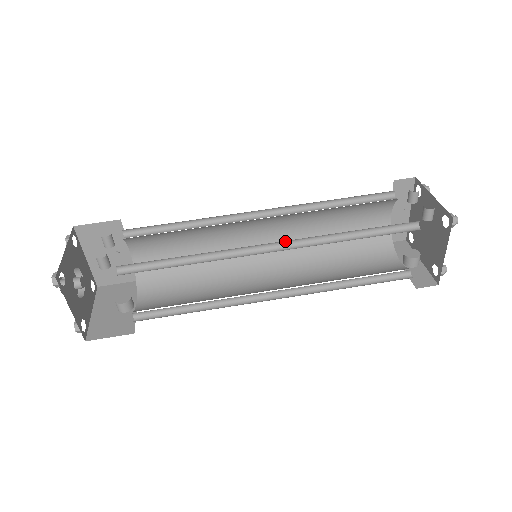
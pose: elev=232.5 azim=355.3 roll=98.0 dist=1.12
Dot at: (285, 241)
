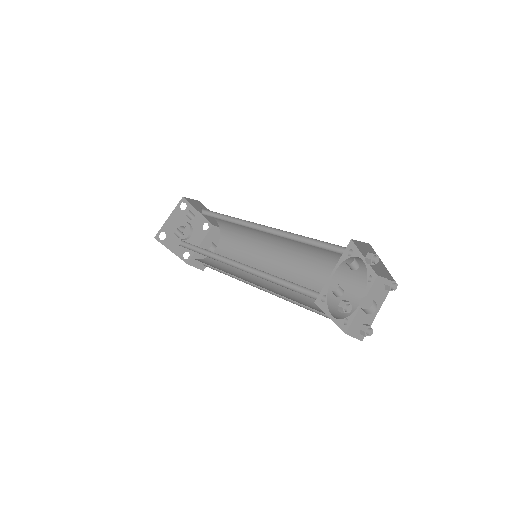
Dot at: occluded
